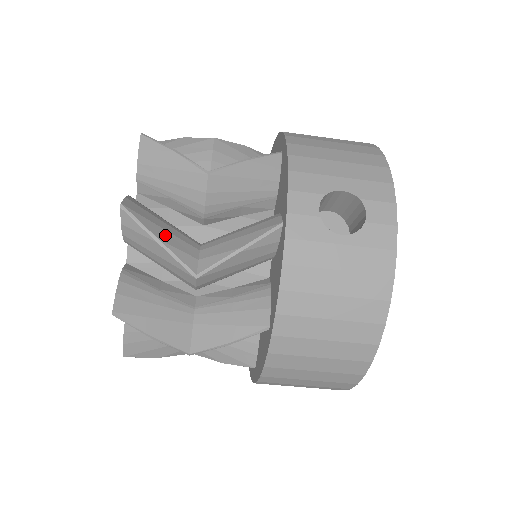
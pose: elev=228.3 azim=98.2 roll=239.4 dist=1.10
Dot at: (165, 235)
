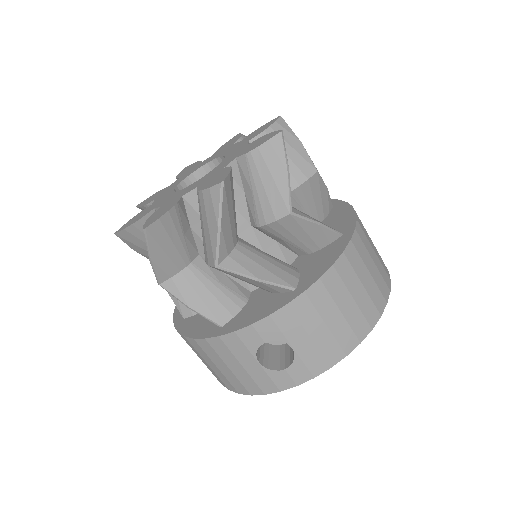
Dot at: occluded
